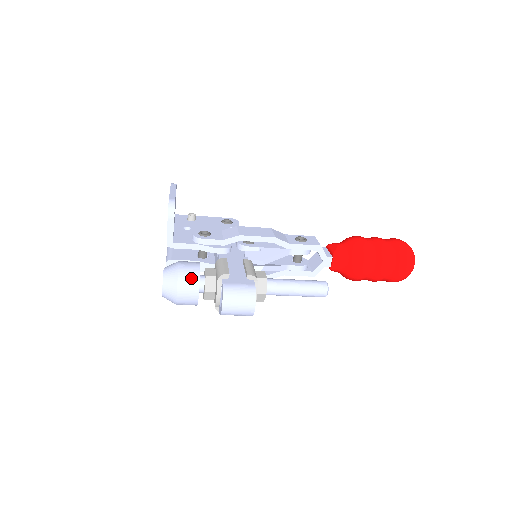
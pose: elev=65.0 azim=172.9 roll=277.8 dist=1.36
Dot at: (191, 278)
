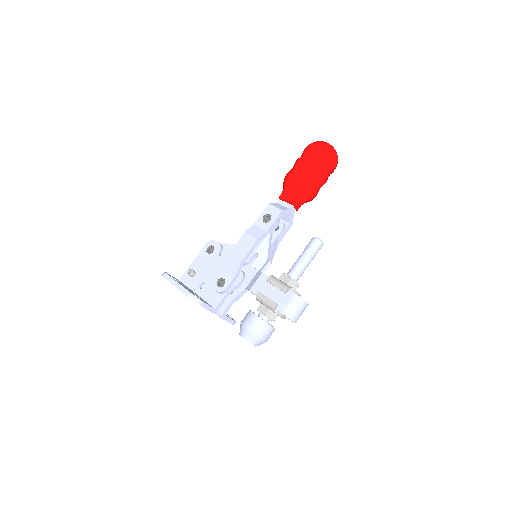
Dot at: (262, 327)
